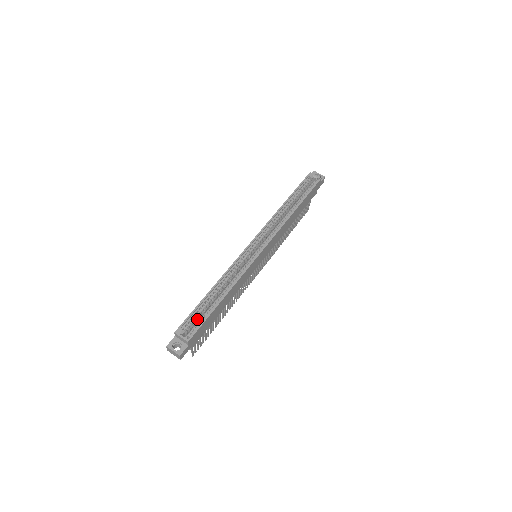
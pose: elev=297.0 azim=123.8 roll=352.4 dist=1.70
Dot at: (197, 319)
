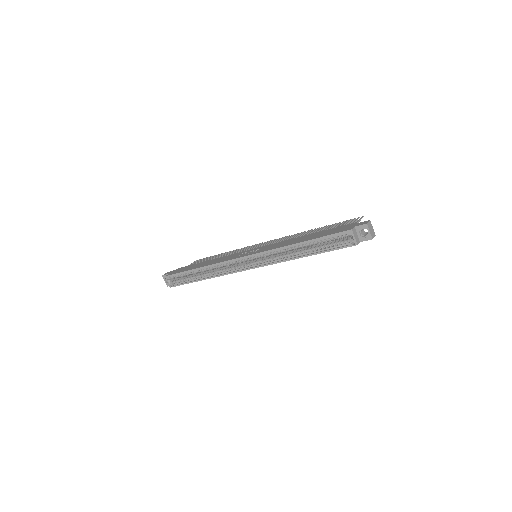
Dot at: occluded
